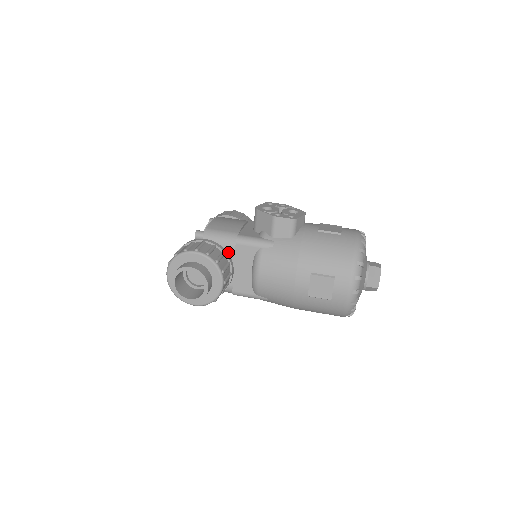
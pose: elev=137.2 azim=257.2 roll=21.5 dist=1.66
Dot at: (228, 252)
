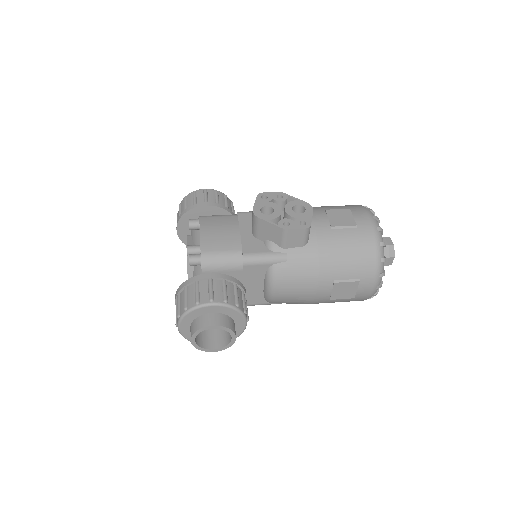
Dot at: (234, 274)
